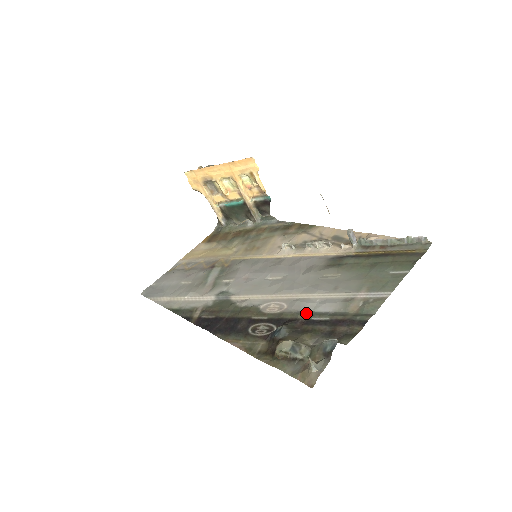
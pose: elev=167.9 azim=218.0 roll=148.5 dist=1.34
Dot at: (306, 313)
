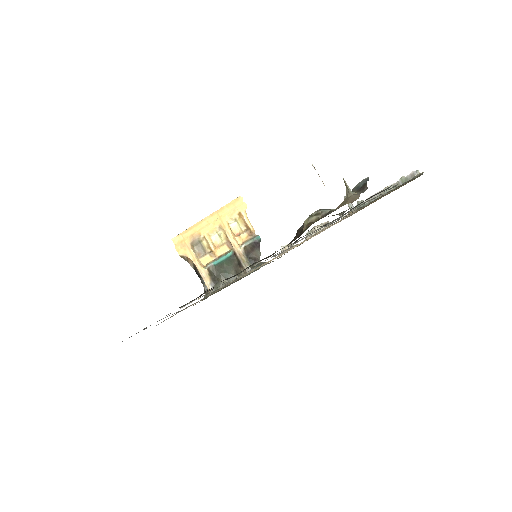
Dot at: (325, 224)
